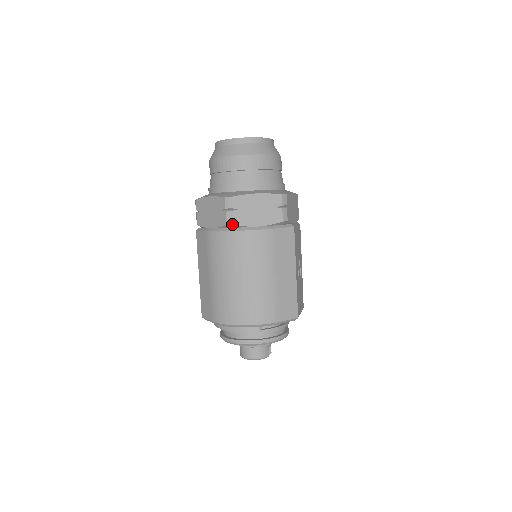
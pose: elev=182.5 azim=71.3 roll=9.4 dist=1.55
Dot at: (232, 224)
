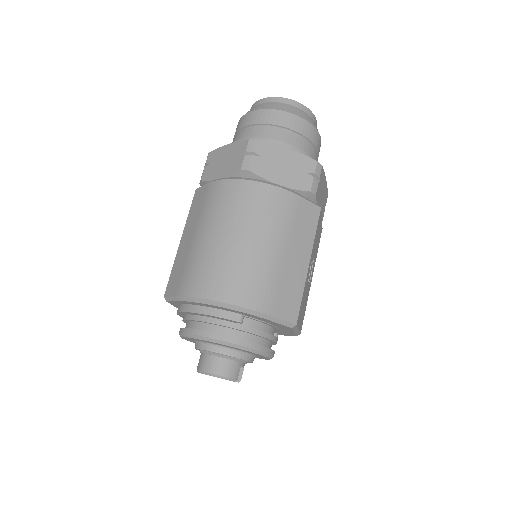
Dot at: (248, 170)
